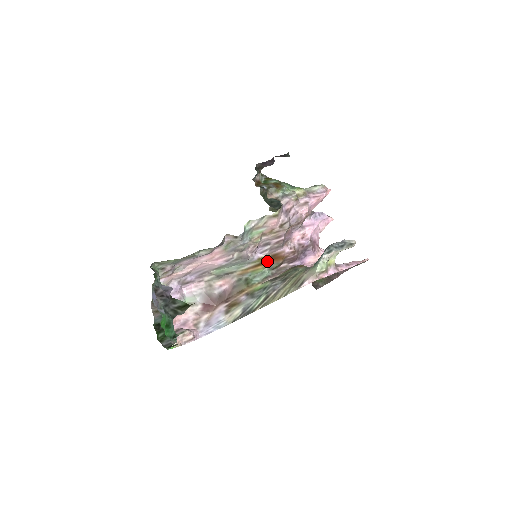
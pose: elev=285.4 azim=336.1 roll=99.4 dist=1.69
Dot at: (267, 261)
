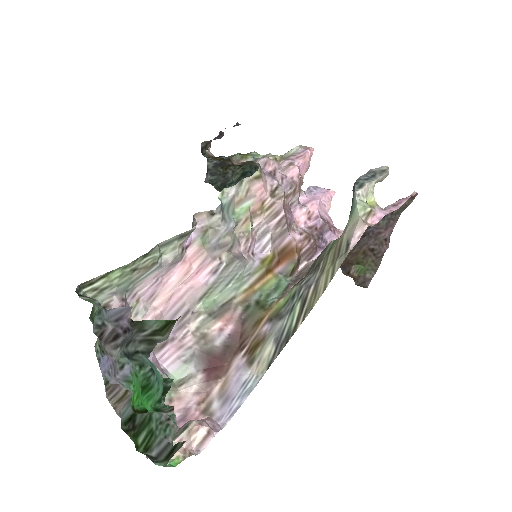
Dot at: (276, 264)
